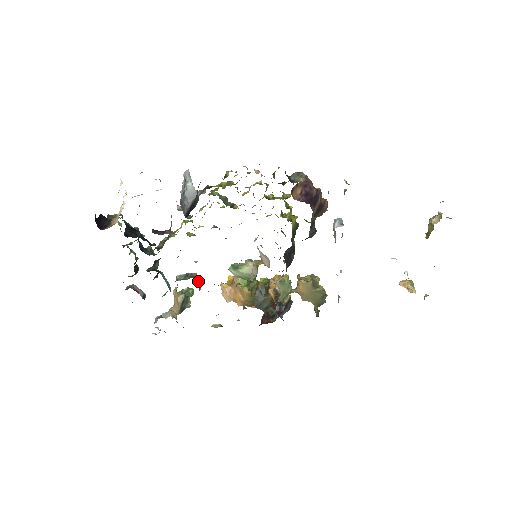
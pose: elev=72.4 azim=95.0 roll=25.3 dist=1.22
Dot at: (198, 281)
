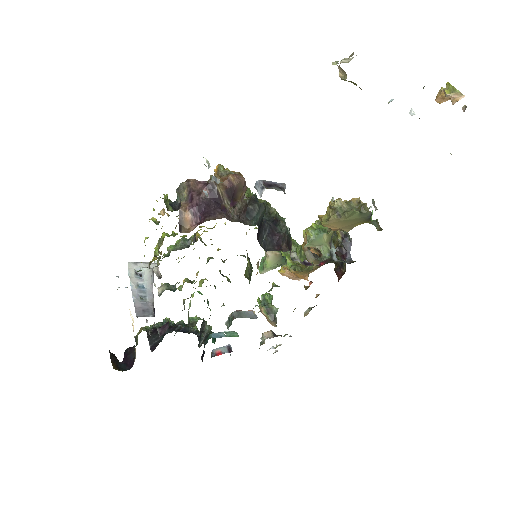
Dot at: (242, 314)
